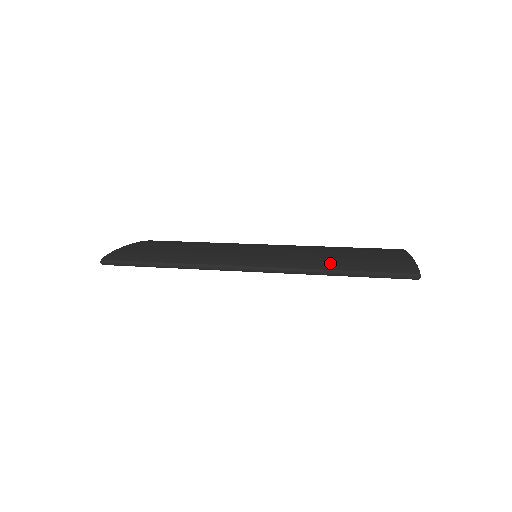
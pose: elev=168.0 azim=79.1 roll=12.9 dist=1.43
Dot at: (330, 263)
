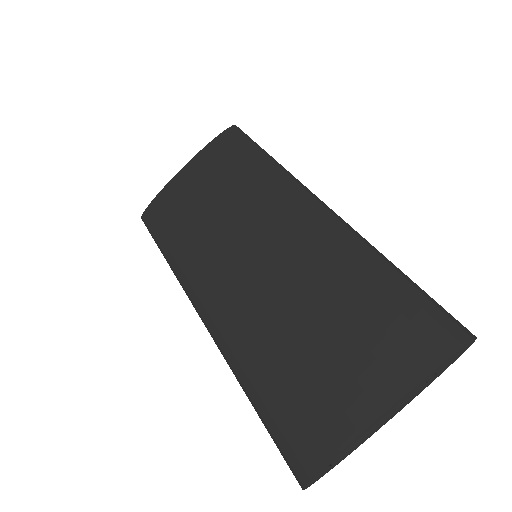
Dot at: (254, 371)
